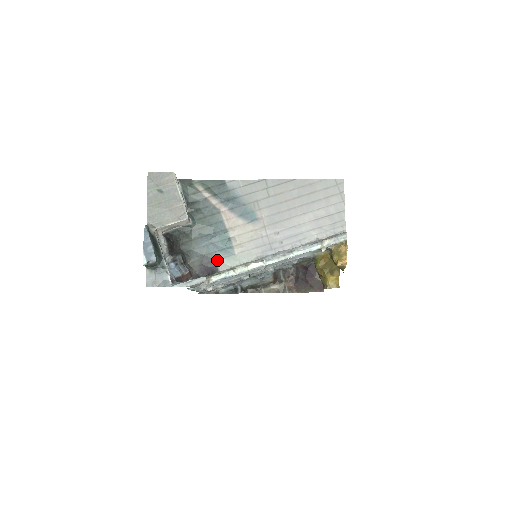
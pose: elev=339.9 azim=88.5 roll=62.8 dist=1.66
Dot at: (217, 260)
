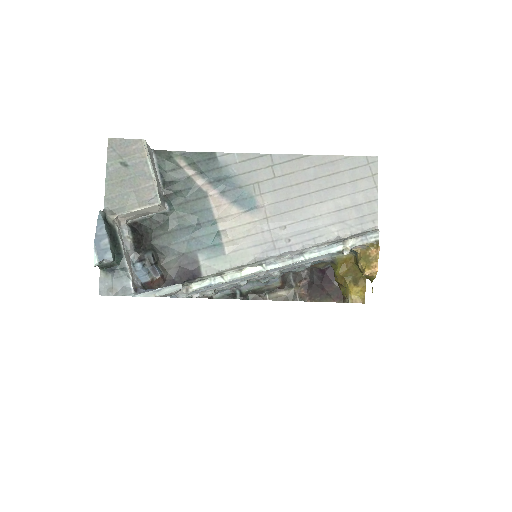
Dot at: (200, 261)
